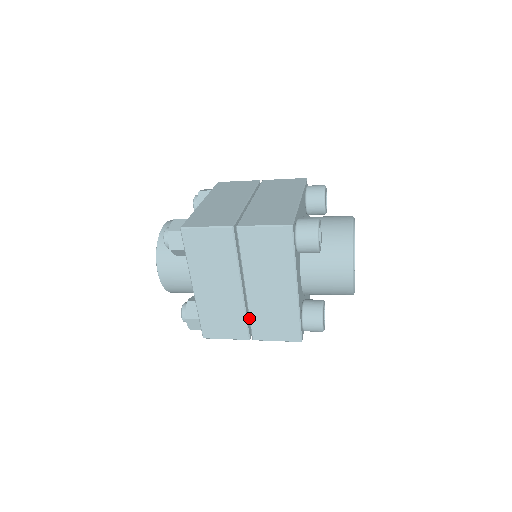
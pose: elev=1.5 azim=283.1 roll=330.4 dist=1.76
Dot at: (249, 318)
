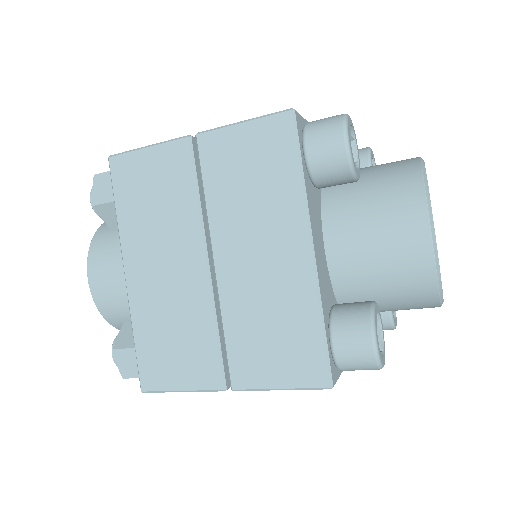
Dot at: (223, 335)
